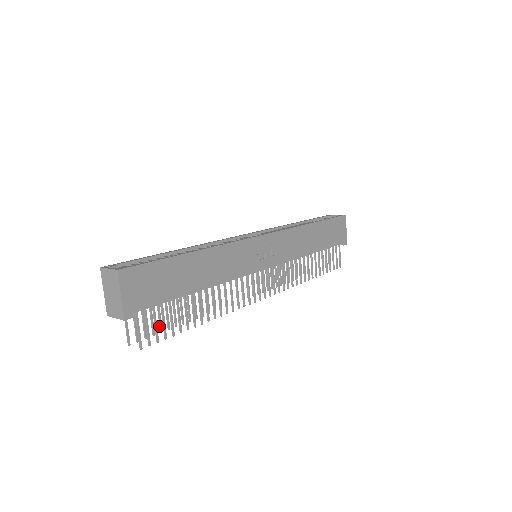
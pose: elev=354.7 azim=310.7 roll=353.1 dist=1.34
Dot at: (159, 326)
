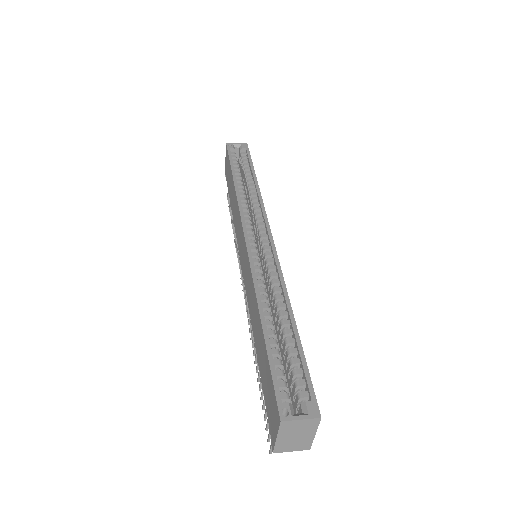
Dot at: (263, 407)
